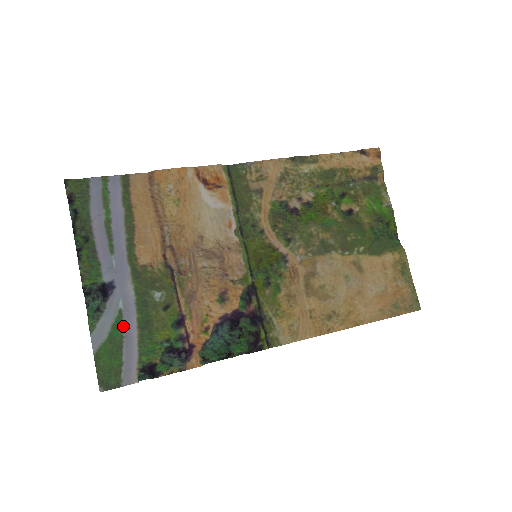
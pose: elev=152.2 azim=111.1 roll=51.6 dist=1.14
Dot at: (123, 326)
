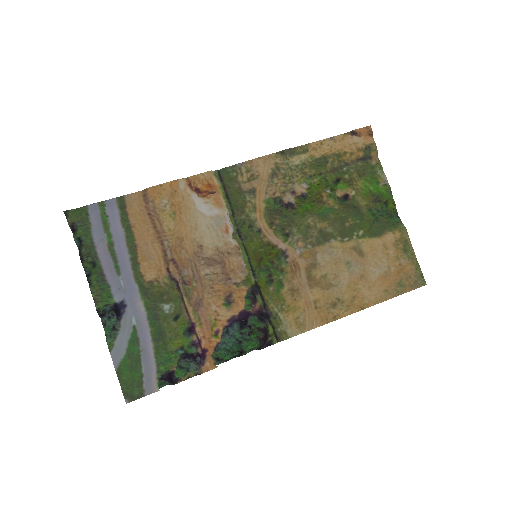
Dot at: (139, 341)
